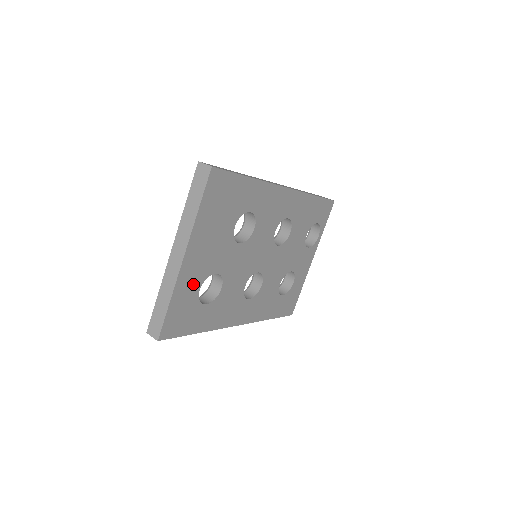
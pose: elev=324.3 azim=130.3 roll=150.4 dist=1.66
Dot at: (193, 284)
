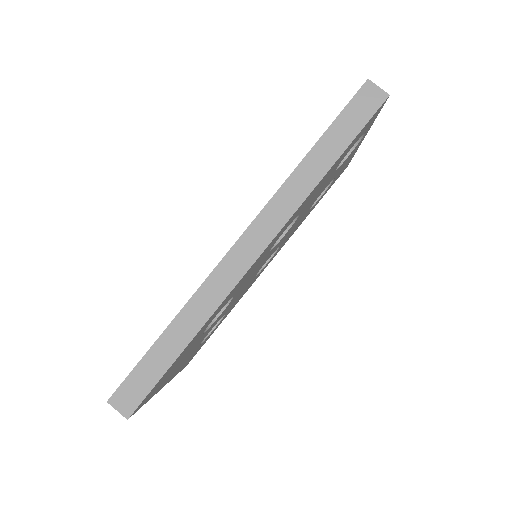
Dot at: (190, 356)
